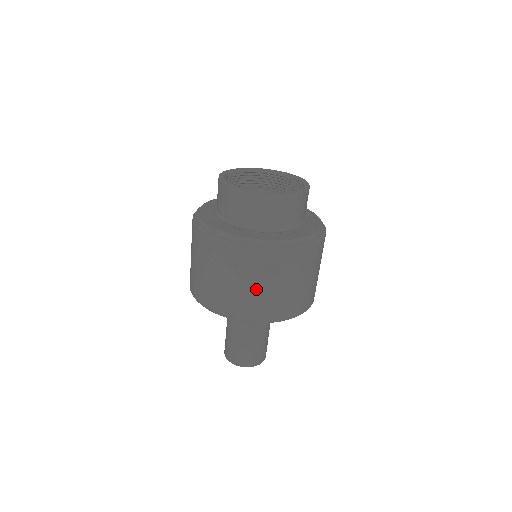
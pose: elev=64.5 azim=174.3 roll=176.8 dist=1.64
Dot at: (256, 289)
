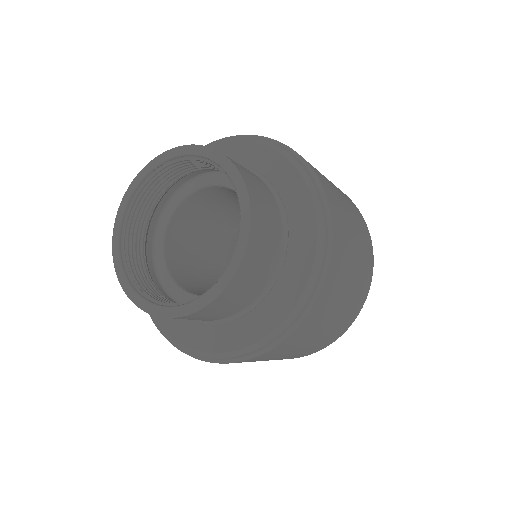
Dot at: (339, 311)
